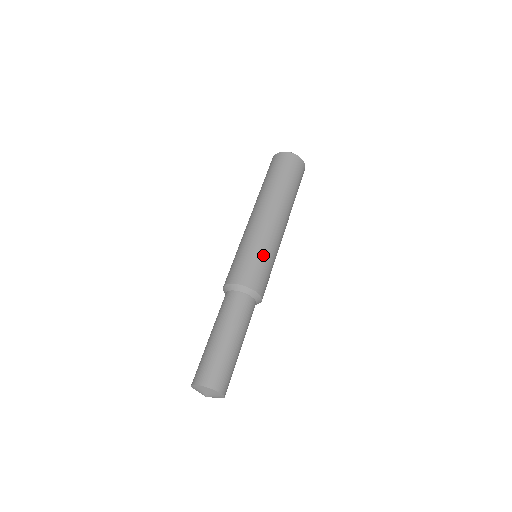
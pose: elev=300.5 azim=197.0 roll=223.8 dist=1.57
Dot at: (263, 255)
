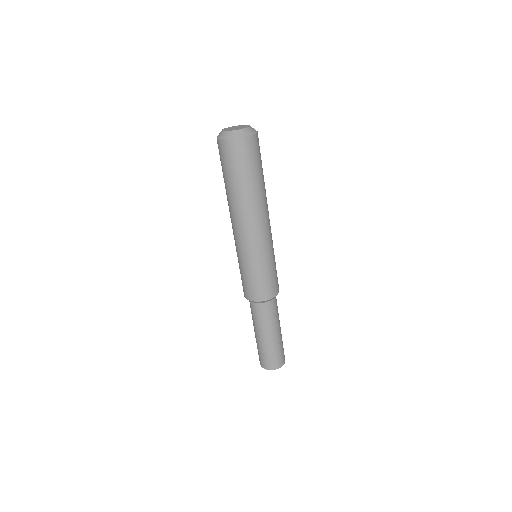
Dot at: (263, 268)
